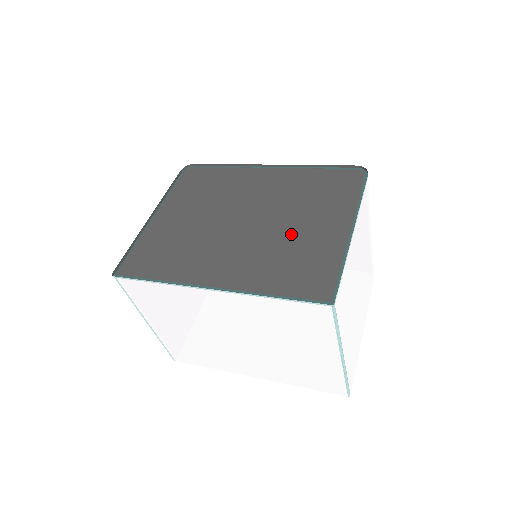
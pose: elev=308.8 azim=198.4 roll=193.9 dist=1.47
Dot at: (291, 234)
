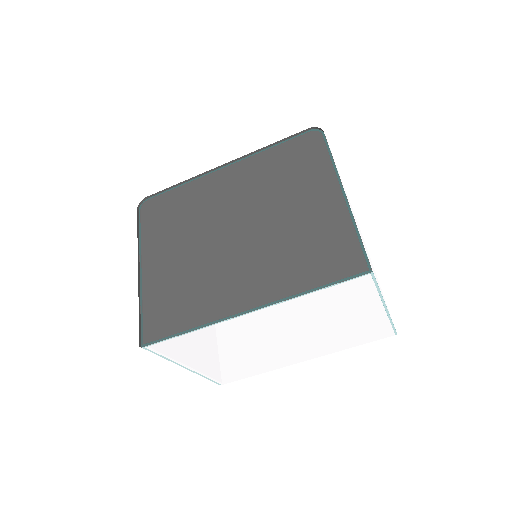
Dot at: (289, 223)
